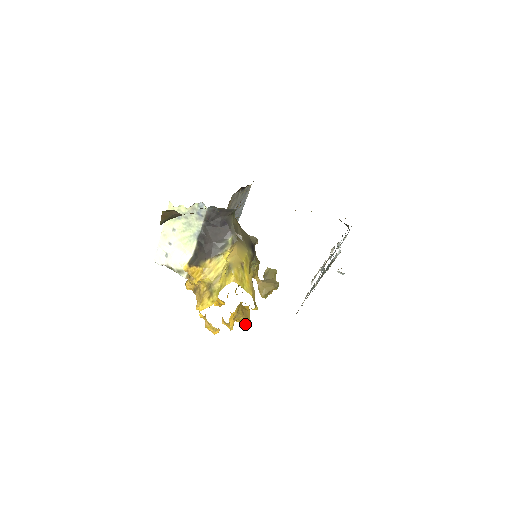
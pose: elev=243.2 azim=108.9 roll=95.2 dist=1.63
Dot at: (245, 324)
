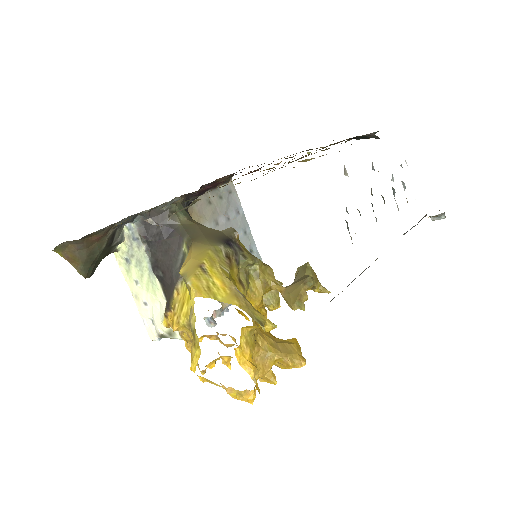
Dot at: (294, 366)
